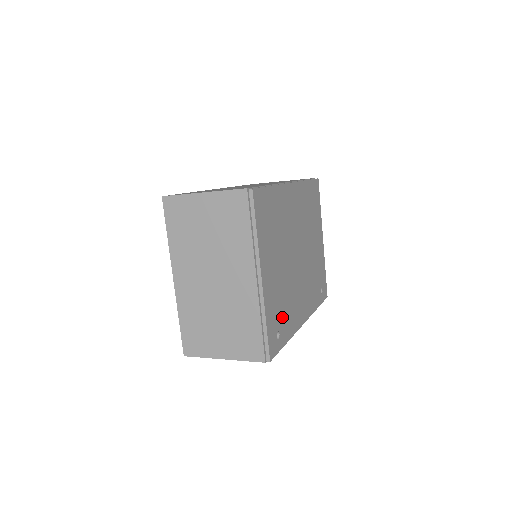
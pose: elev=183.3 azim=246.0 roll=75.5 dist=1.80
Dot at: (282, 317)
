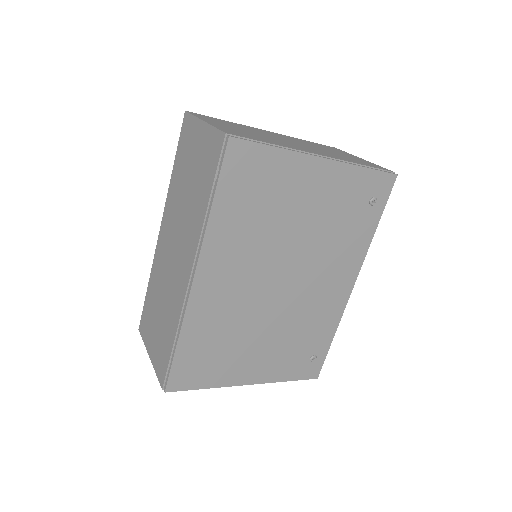
Dot at: (306, 345)
